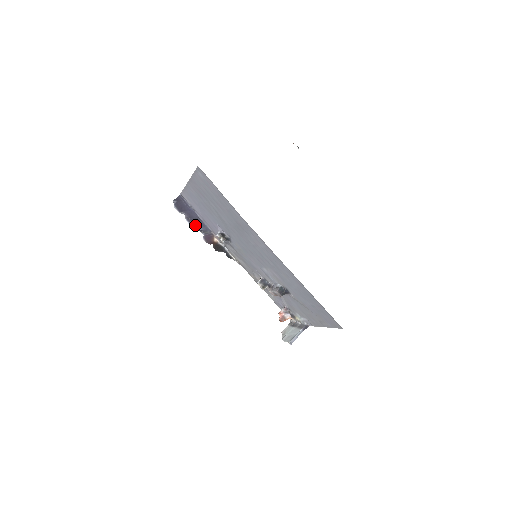
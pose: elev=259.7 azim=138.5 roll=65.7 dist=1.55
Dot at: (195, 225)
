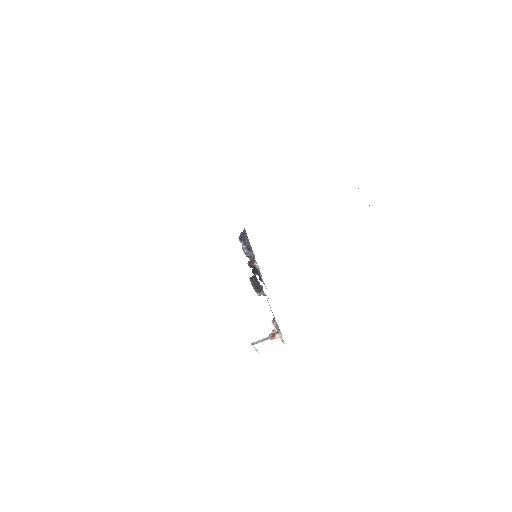
Dot at: occluded
